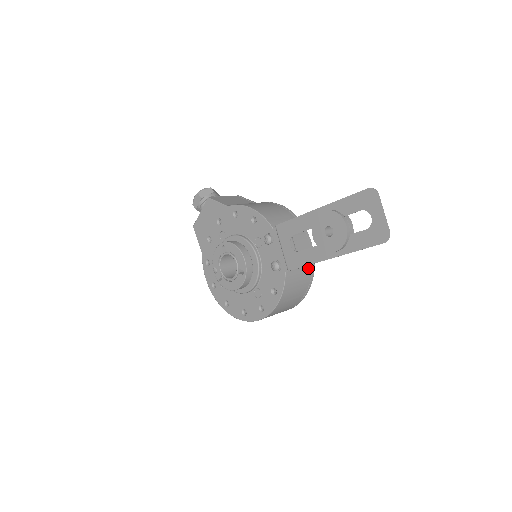
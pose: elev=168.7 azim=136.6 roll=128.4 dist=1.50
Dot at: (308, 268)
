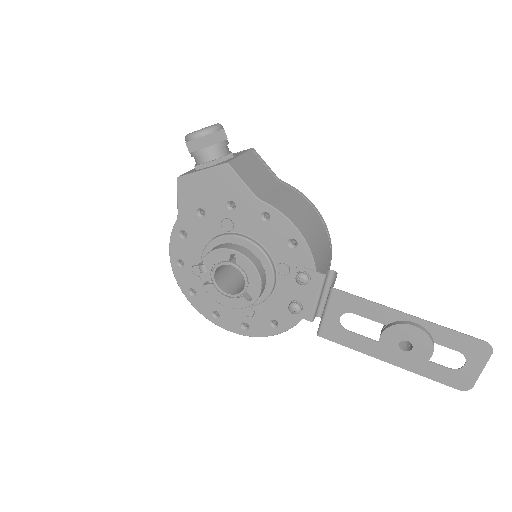
Dot at: occluded
